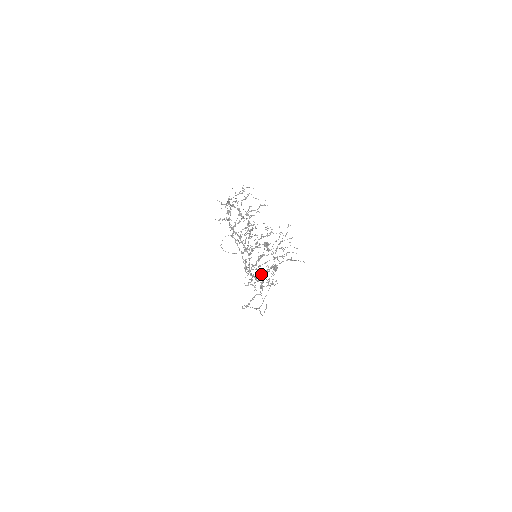
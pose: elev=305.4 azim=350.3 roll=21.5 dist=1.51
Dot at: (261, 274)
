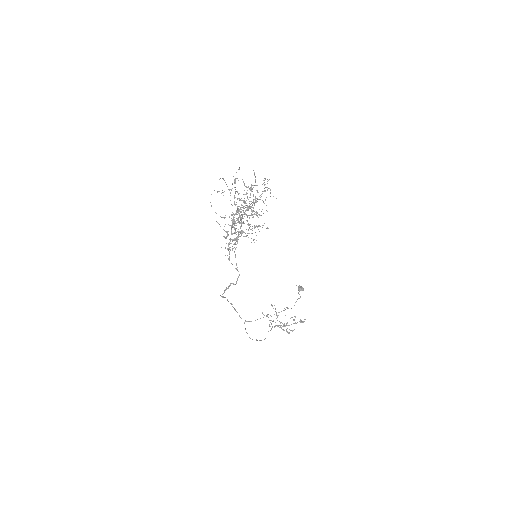
Dot at: occluded
